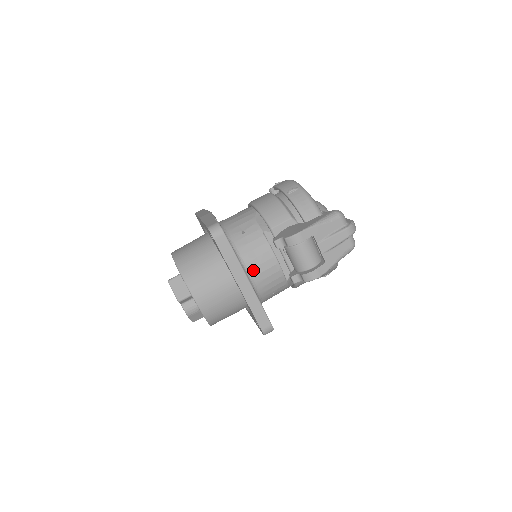
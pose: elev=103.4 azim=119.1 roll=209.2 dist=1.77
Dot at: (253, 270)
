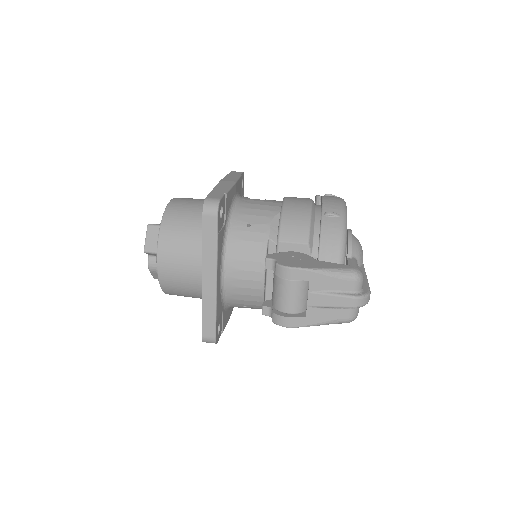
Dot at: (232, 271)
